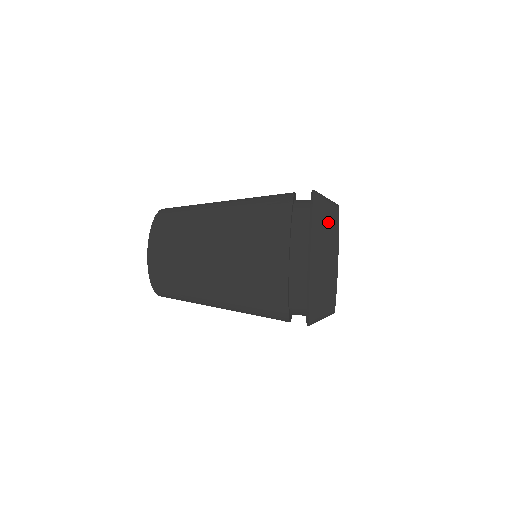
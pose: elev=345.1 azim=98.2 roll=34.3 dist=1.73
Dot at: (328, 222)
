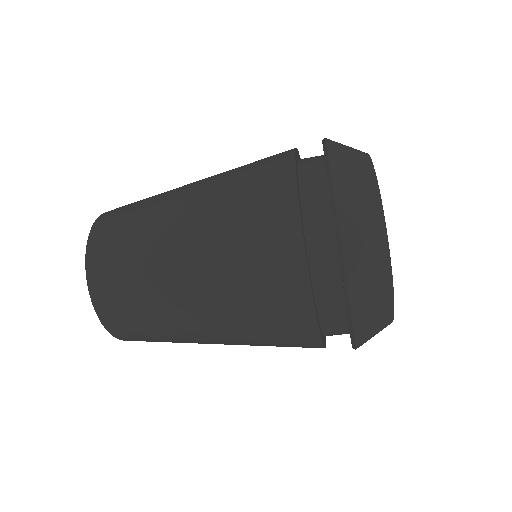
Dot at: occluded
